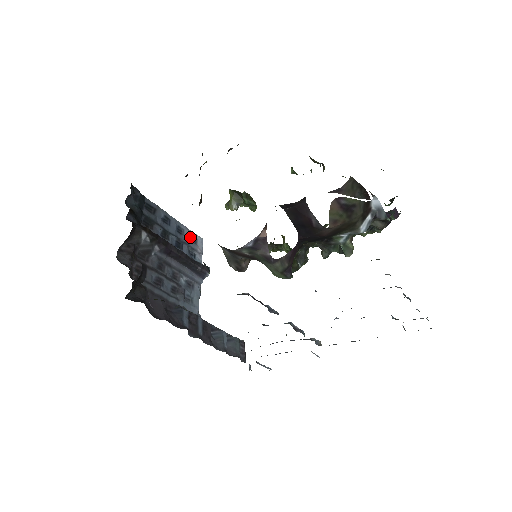
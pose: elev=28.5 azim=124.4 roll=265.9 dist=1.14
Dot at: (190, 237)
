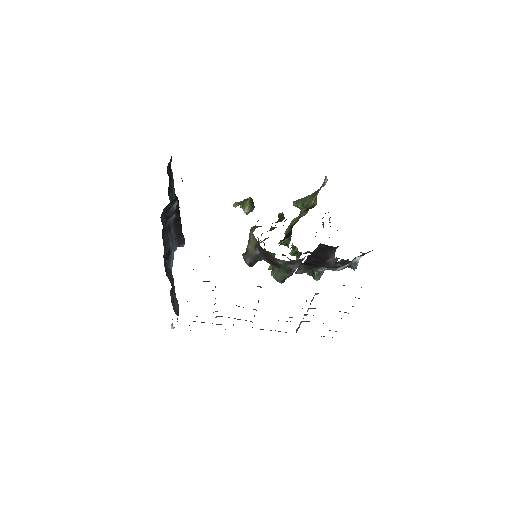
Dot at: occluded
